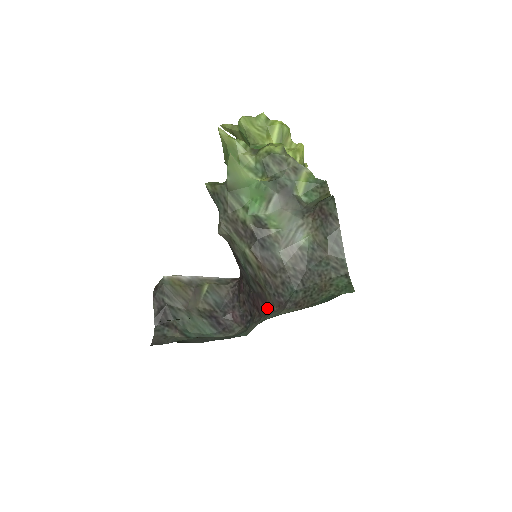
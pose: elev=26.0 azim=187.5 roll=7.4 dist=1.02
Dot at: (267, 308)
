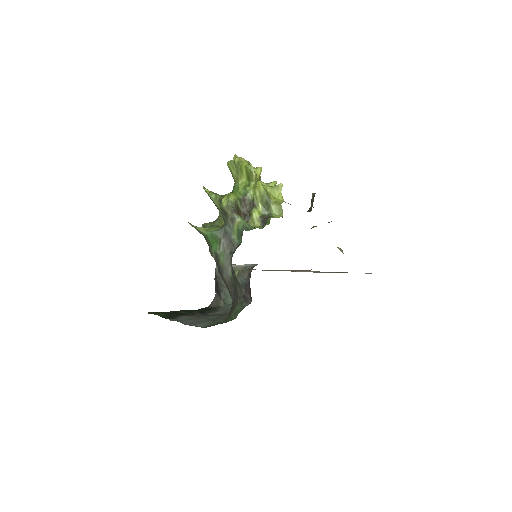
Dot at: occluded
